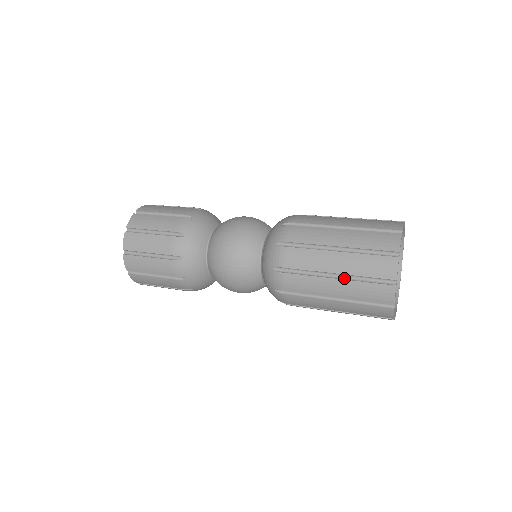
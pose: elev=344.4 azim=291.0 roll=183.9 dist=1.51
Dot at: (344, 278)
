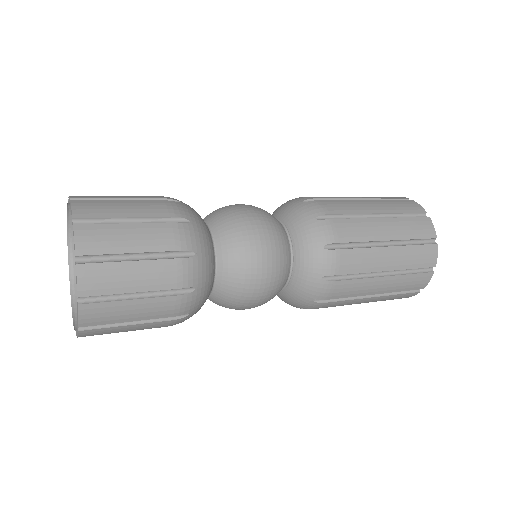
Dot at: (395, 245)
